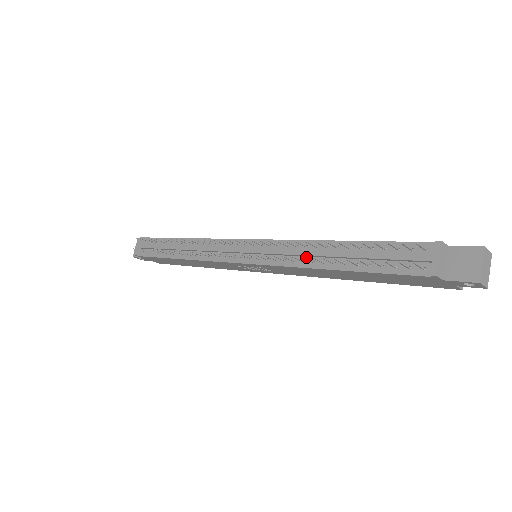
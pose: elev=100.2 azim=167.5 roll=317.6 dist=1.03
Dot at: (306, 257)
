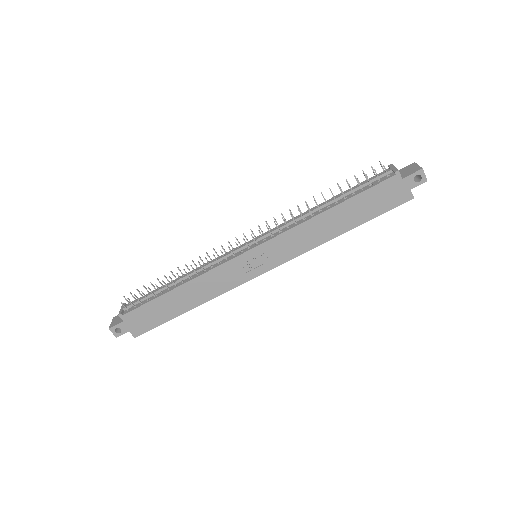
Dot at: (306, 217)
